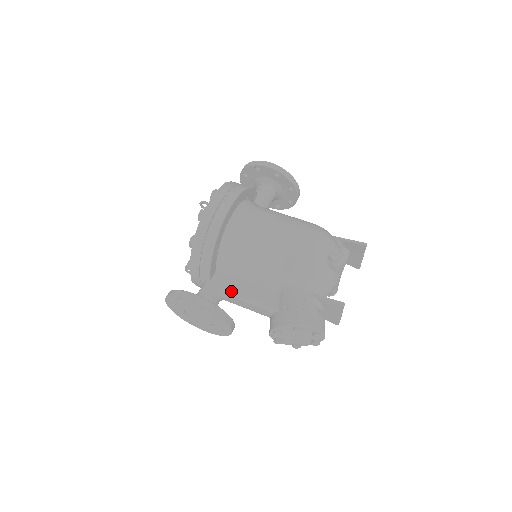
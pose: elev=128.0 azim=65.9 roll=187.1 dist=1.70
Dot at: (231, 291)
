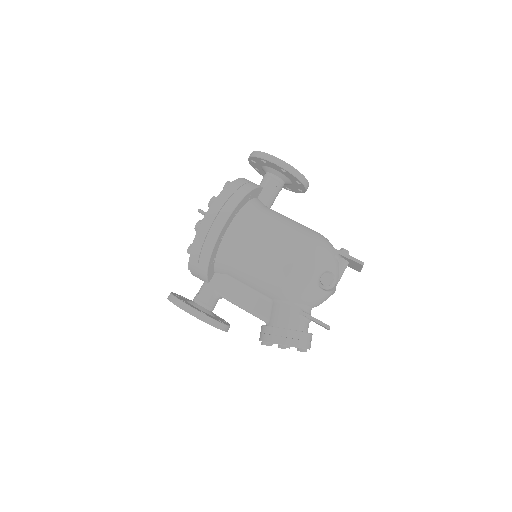
Dot at: (227, 296)
